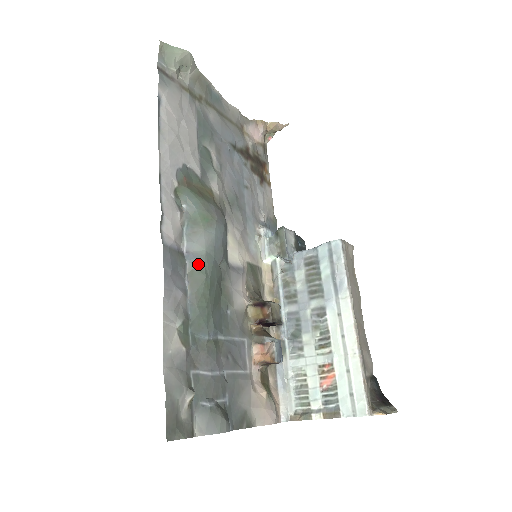
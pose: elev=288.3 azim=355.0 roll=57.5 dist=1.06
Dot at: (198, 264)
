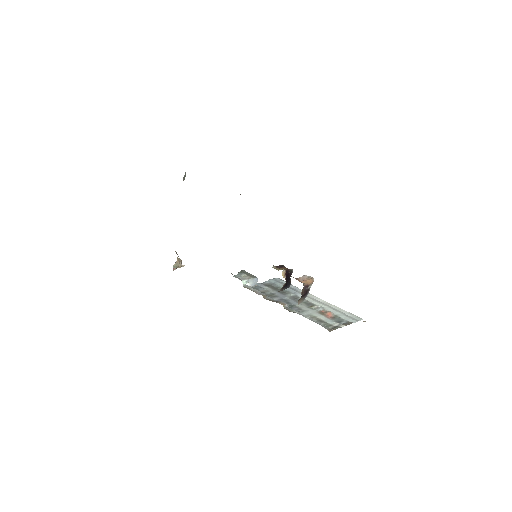
Dot at: occluded
